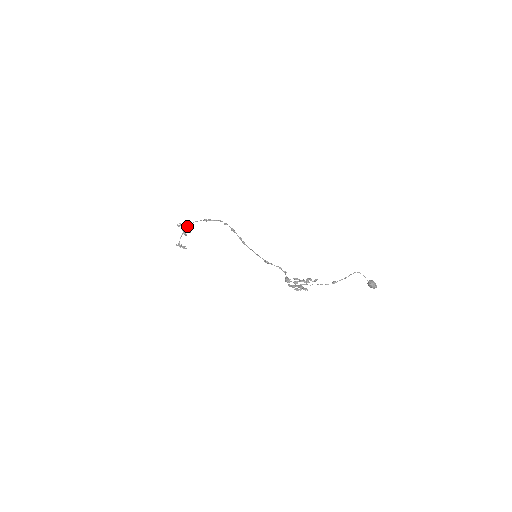
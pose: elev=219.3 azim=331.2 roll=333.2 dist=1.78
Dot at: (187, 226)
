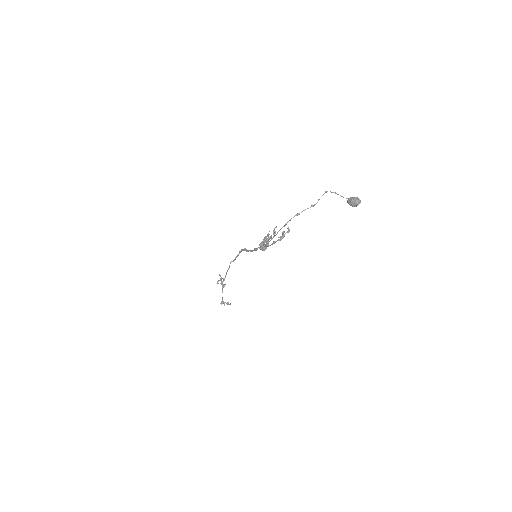
Dot at: (220, 275)
